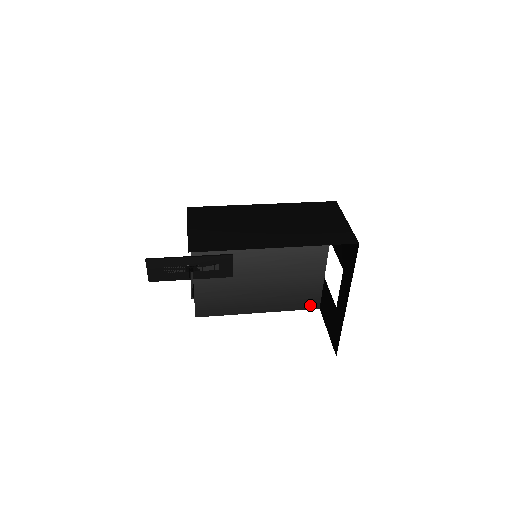
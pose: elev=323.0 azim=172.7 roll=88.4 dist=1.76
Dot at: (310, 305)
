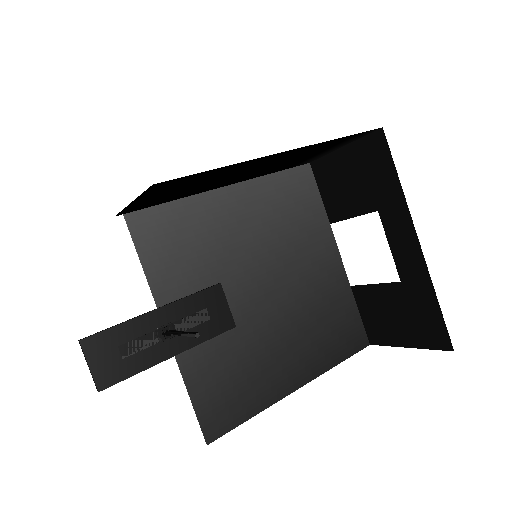
Dot at: (356, 343)
